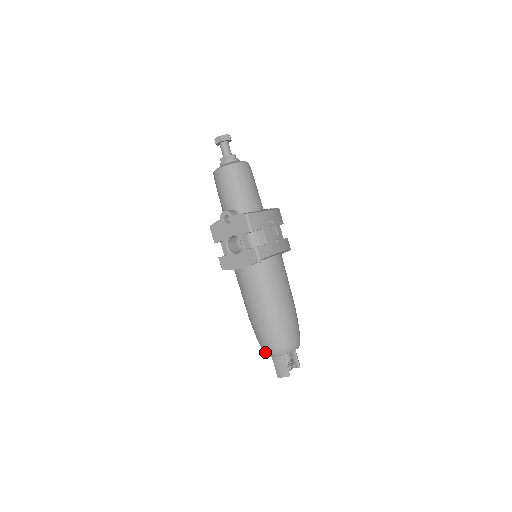
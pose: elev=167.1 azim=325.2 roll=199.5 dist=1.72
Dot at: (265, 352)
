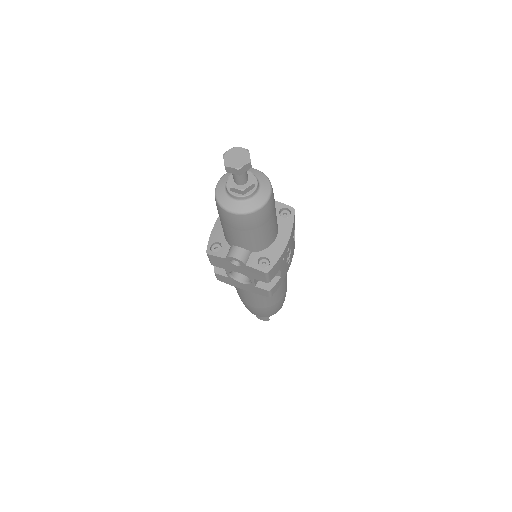
Dot at: occluded
